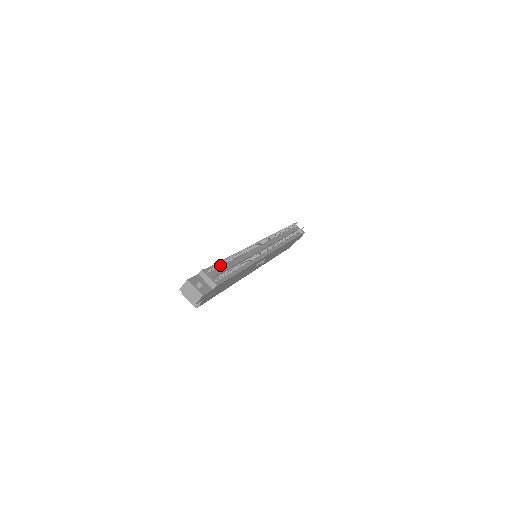
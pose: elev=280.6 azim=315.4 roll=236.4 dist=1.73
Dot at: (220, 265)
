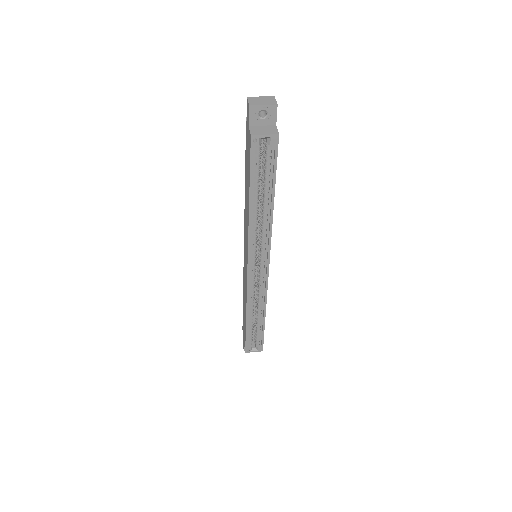
Dot at: occluded
